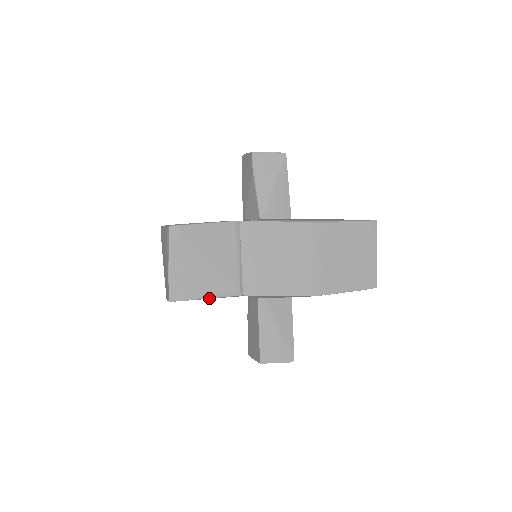
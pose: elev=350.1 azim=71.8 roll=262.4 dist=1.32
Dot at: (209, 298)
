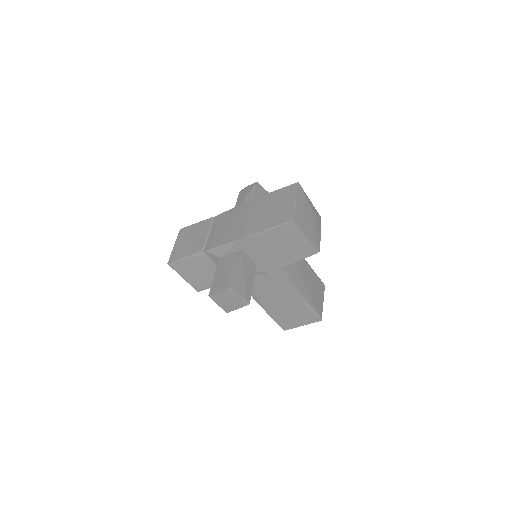
Dot at: (186, 258)
